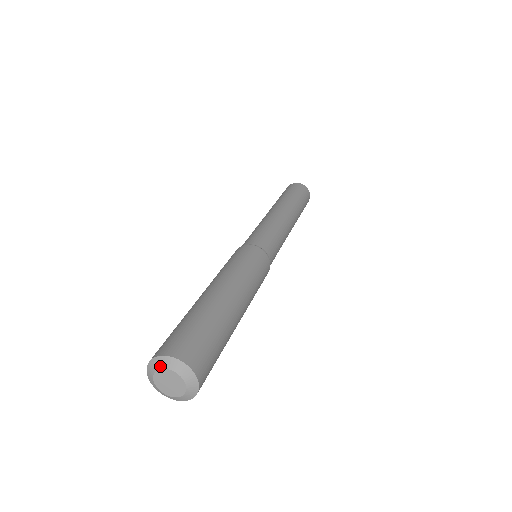
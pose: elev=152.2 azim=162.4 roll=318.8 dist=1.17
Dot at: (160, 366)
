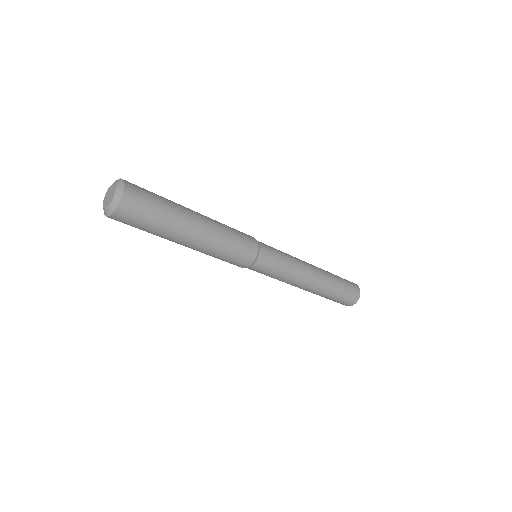
Dot at: (115, 182)
